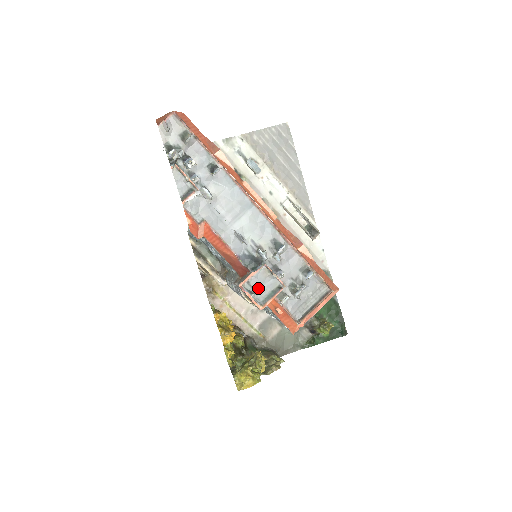
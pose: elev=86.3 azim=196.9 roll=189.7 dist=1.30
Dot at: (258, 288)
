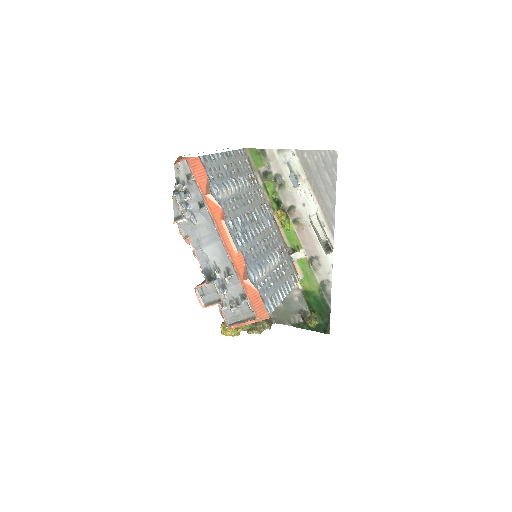
Dot at: (207, 294)
